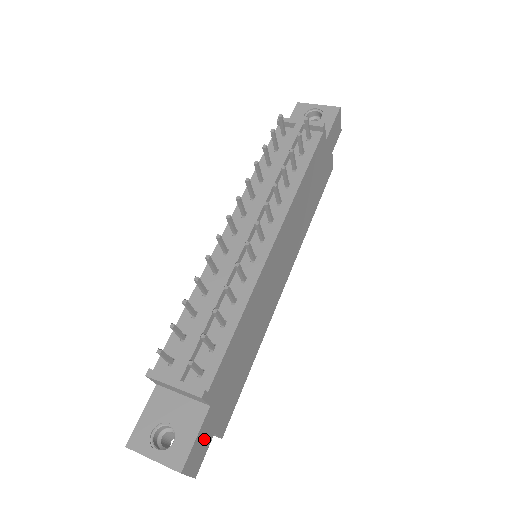
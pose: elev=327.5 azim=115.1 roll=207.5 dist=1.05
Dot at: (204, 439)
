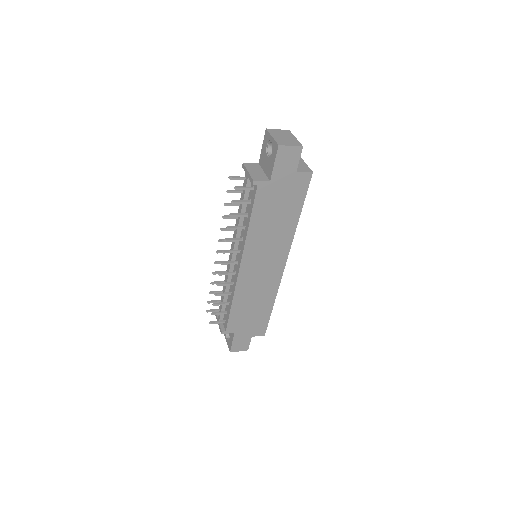
Dot at: (242, 341)
